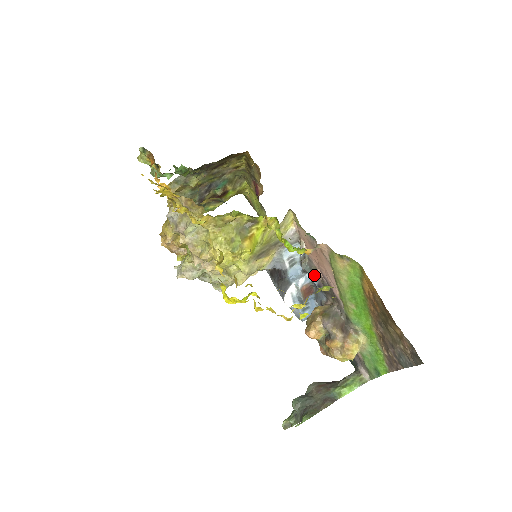
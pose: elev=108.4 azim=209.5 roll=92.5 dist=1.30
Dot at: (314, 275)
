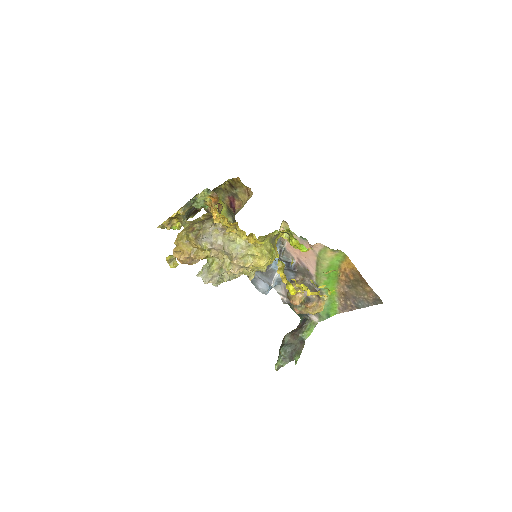
Dot at: occluded
